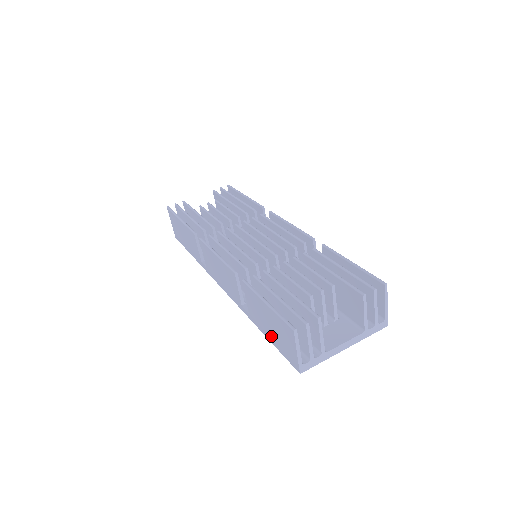
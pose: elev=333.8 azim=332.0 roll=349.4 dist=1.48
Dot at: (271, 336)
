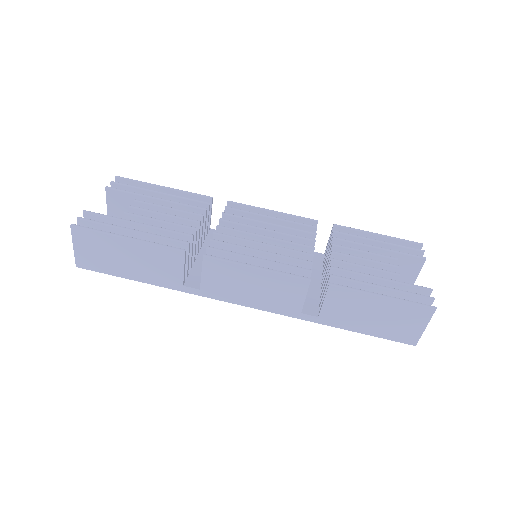
Dot at: (369, 327)
